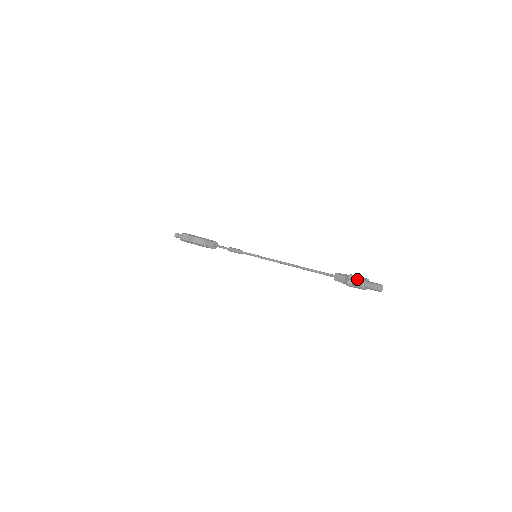
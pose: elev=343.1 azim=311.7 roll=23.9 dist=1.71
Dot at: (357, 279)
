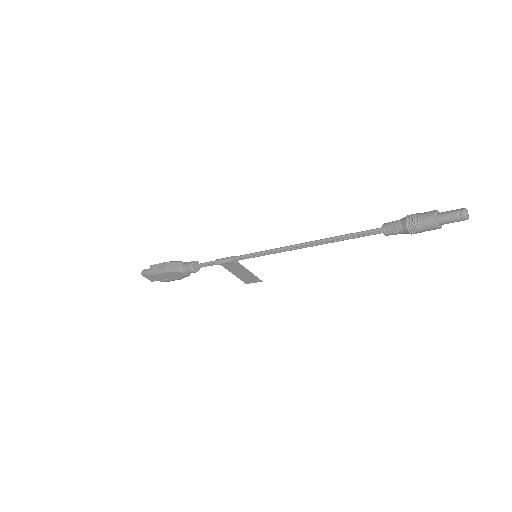
Dot at: (422, 213)
